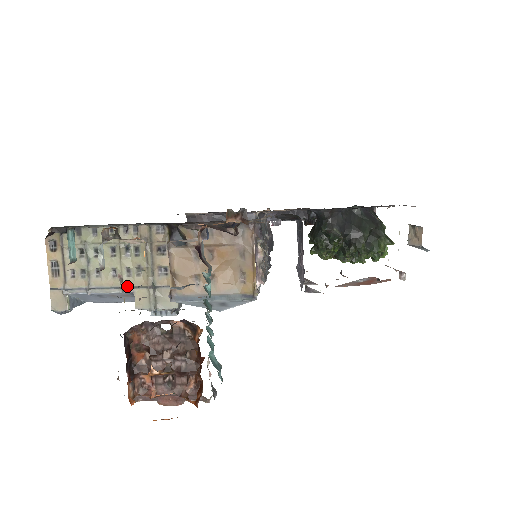
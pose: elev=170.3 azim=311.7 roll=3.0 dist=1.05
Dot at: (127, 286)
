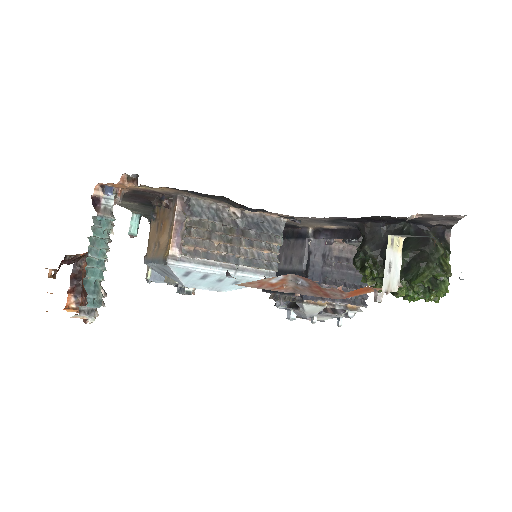
Dot at: occluded
